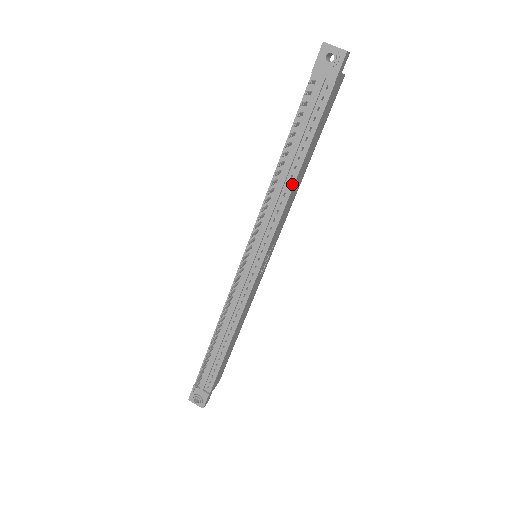
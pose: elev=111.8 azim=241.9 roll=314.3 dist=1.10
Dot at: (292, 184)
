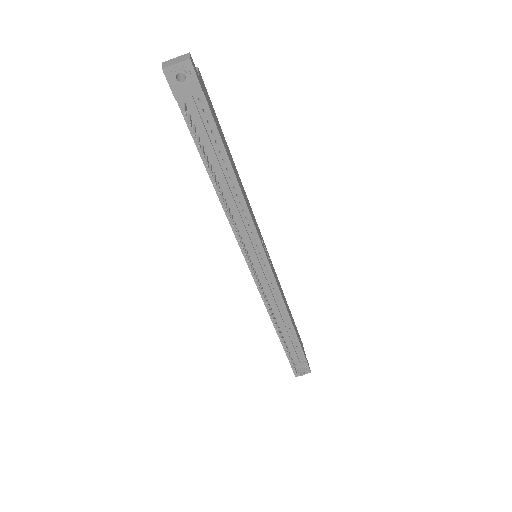
Dot at: (239, 191)
